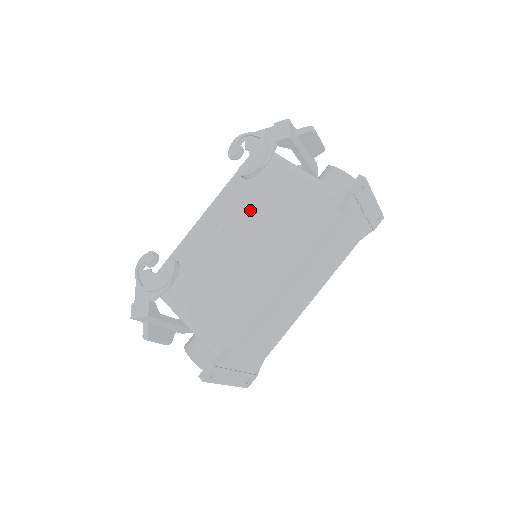
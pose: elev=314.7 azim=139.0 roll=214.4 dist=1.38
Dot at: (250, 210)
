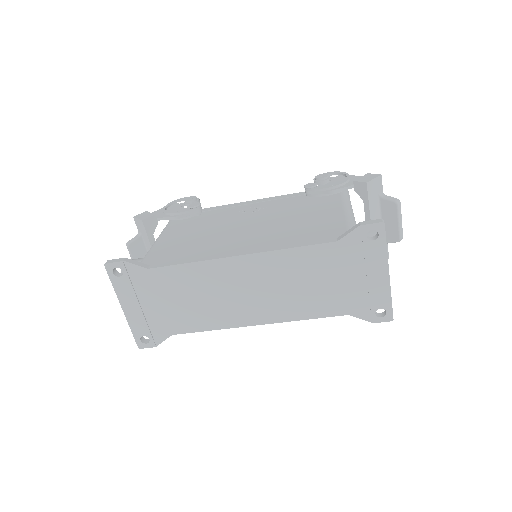
Dot at: (283, 211)
